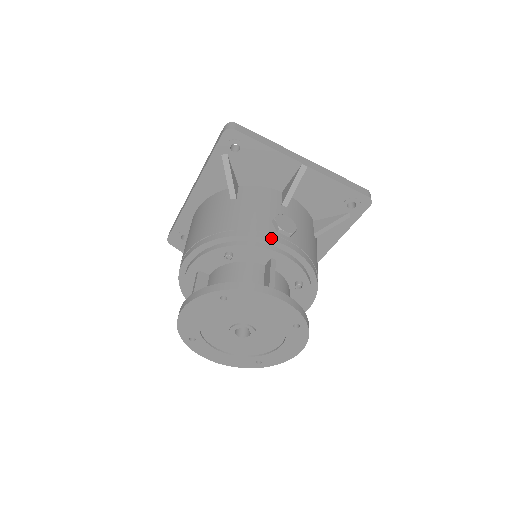
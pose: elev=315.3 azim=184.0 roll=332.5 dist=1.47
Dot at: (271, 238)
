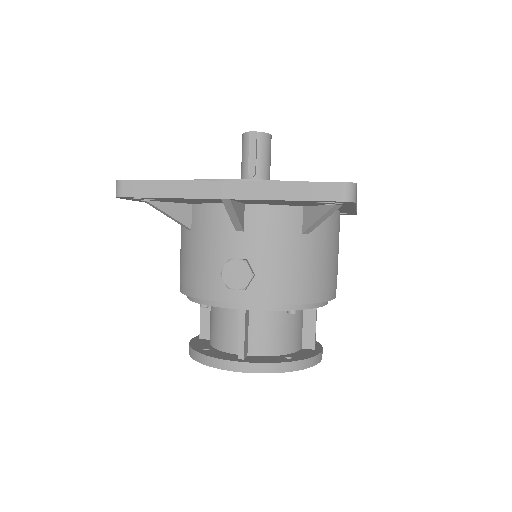
Dot at: (223, 299)
